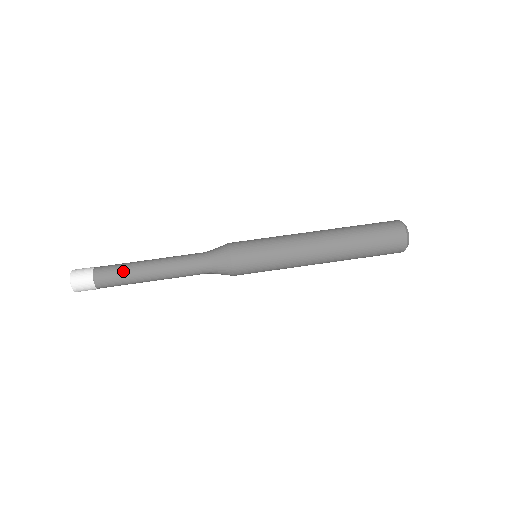
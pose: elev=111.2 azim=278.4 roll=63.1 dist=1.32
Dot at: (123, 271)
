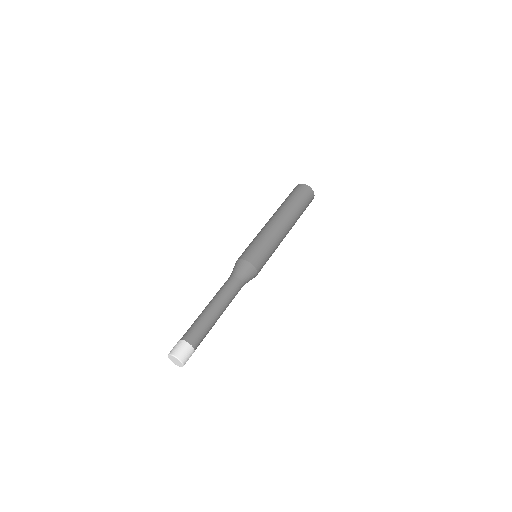
Dot at: (195, 321)
